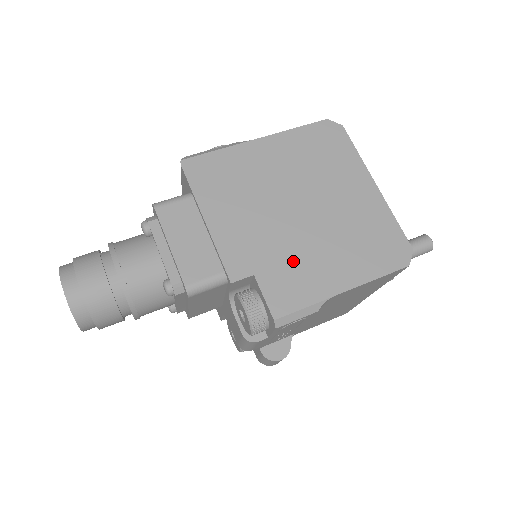
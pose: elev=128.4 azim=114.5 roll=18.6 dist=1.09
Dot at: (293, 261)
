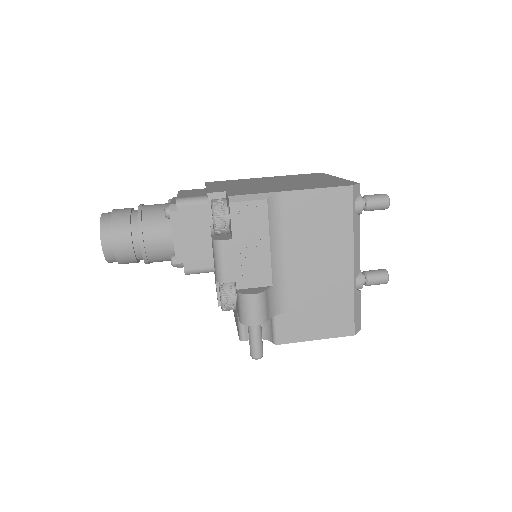
Dot at: (258, 189)
